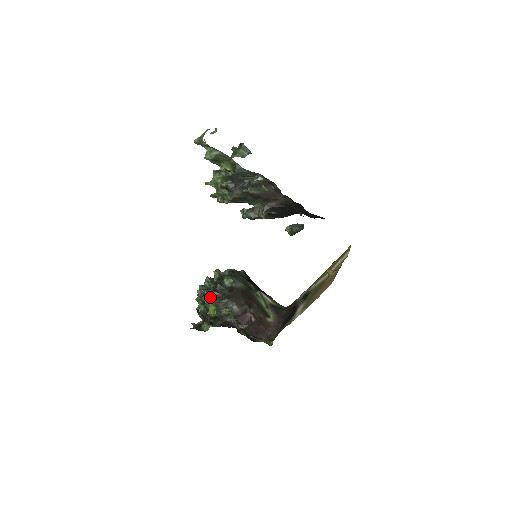
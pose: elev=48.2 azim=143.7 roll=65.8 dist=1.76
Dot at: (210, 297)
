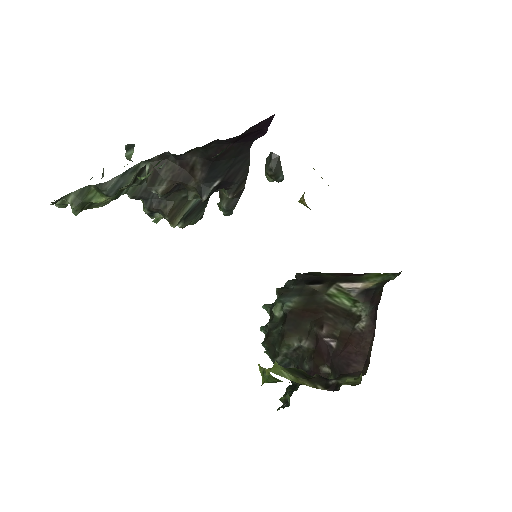
Dot at: (269, 349)
